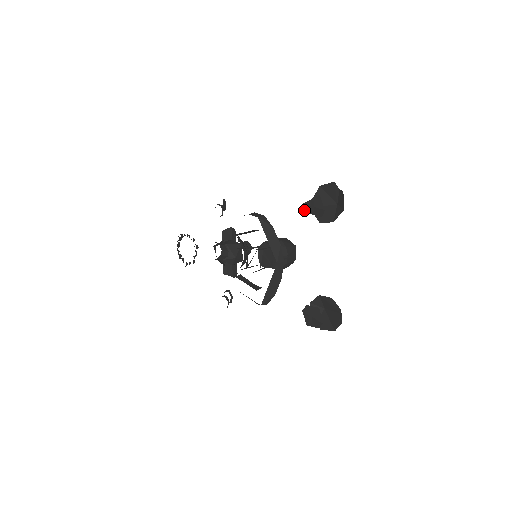
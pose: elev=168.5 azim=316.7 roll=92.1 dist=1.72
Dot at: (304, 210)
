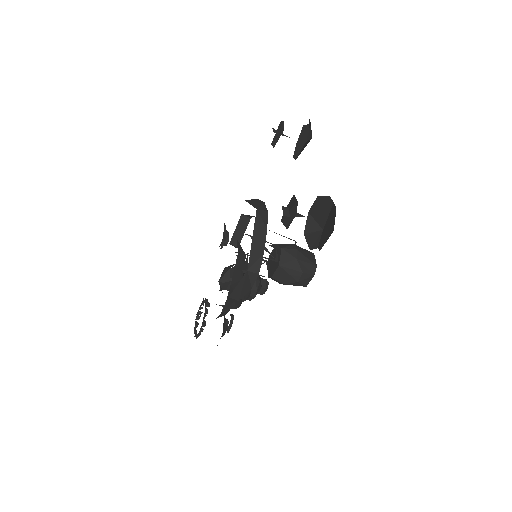
Dot at: (273, 147)
